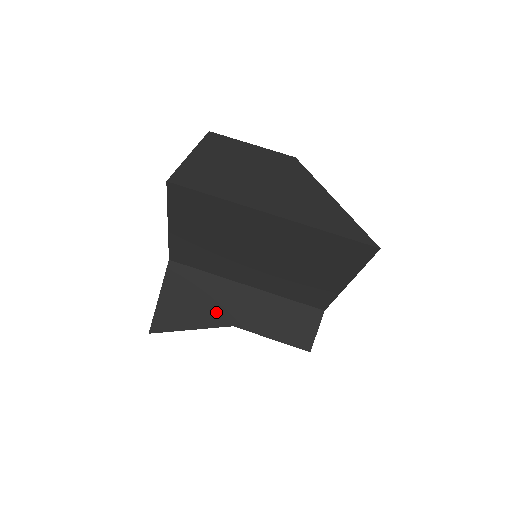
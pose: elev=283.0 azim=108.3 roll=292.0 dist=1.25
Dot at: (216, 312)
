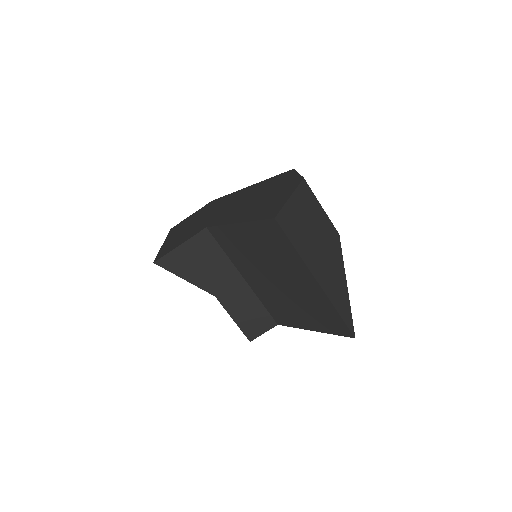
Dot at: (211, 281)
